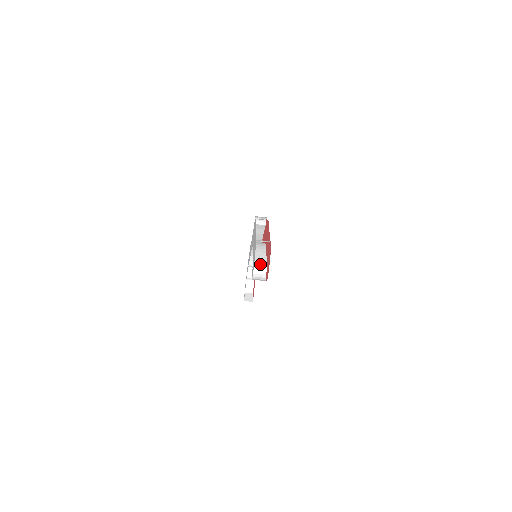
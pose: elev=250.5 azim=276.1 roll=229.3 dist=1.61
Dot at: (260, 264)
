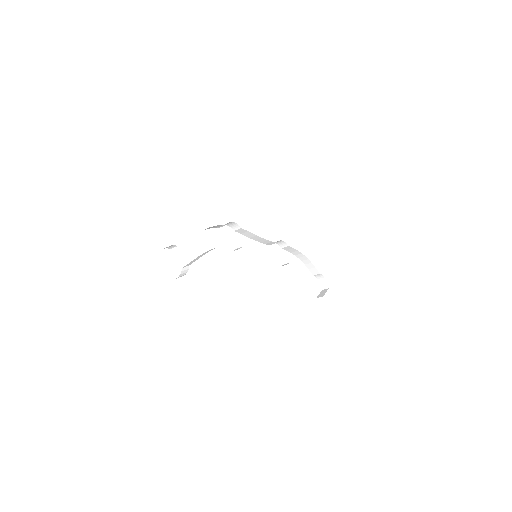
Dot at: (188, 265)
